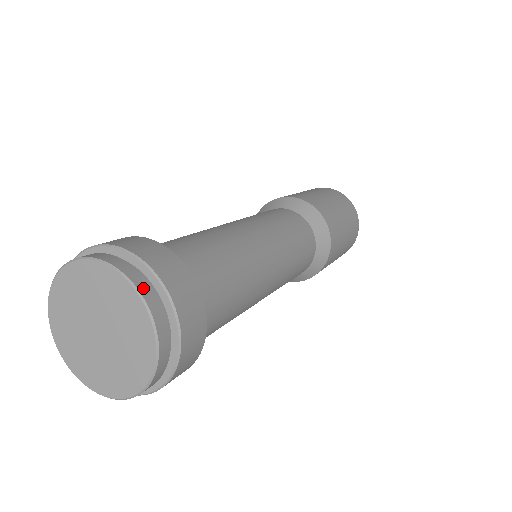
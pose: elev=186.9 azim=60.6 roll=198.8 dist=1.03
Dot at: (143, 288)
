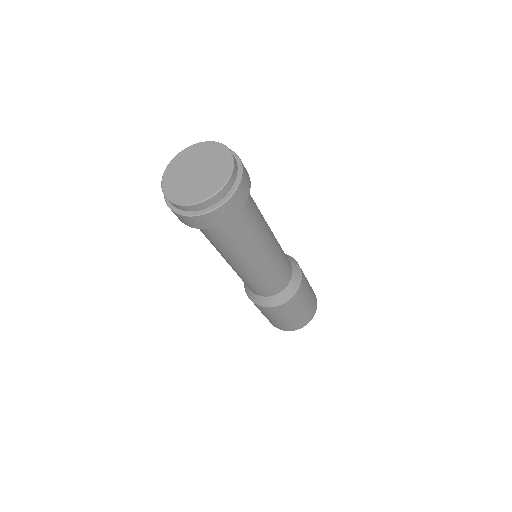
Dot at: occluded
